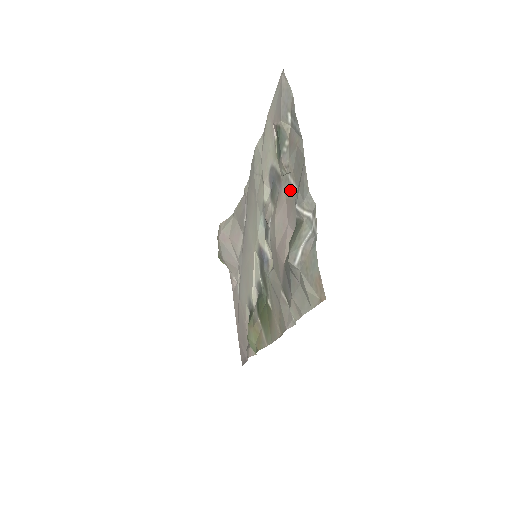
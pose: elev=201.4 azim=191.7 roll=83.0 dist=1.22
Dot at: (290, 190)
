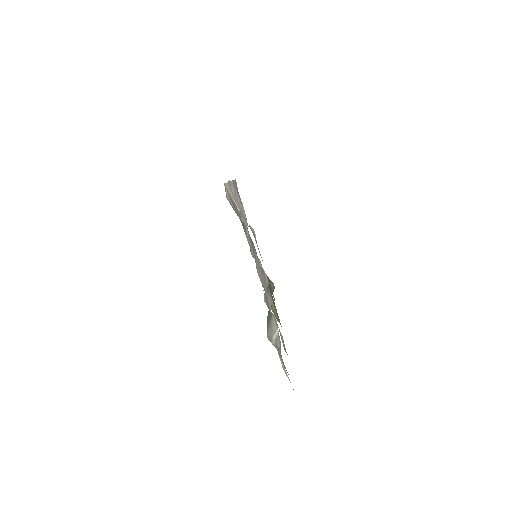
Dot at: (260, 268)
